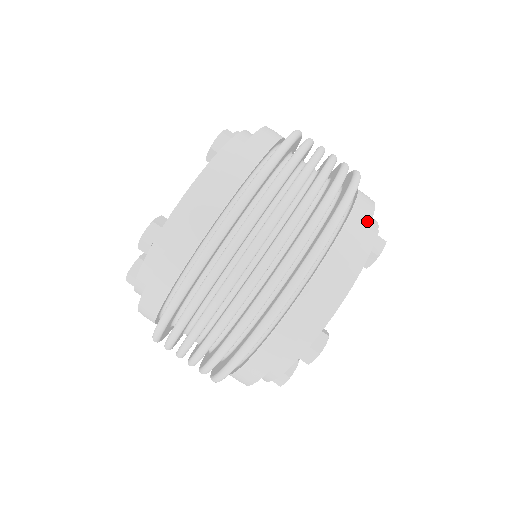
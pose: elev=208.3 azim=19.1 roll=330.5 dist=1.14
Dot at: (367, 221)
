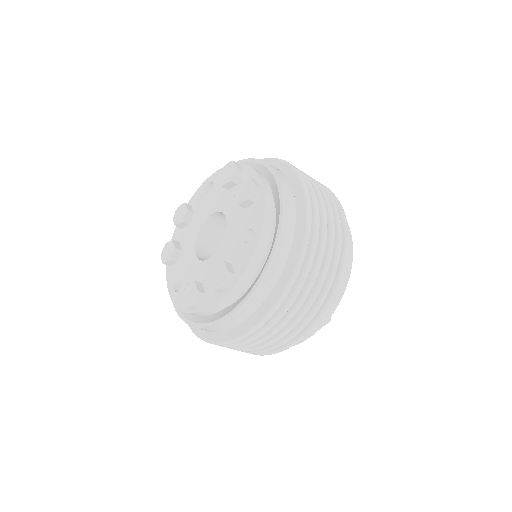
Dot at: (349, 232)
